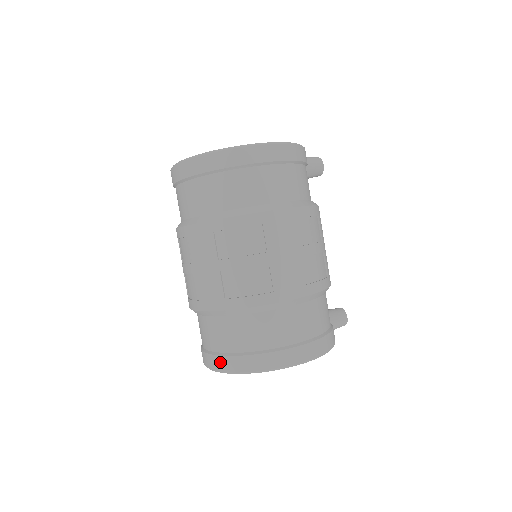
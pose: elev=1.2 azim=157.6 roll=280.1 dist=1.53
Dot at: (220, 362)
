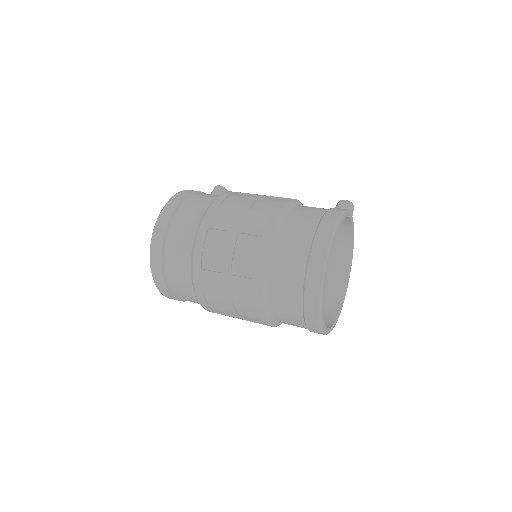
Dot at: (310, 308)
